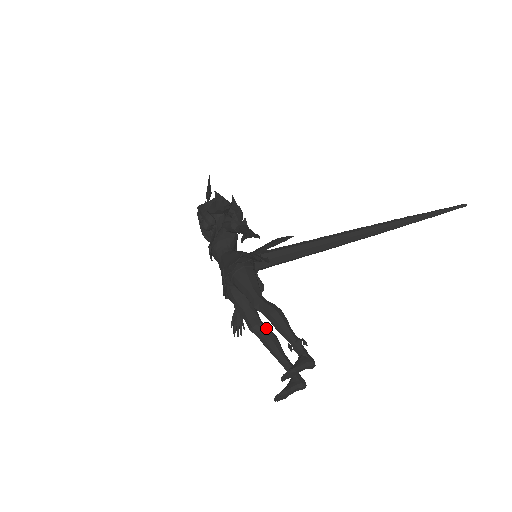
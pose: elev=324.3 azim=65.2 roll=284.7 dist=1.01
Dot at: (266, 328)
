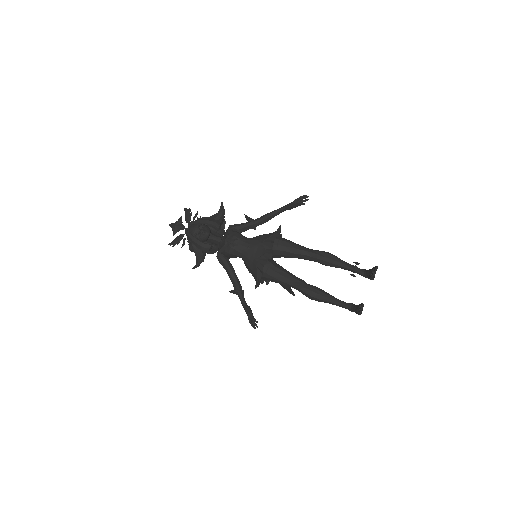
Dot at: (308, 284)
